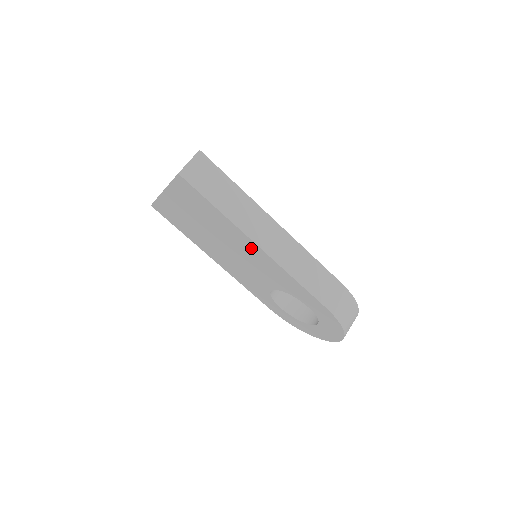
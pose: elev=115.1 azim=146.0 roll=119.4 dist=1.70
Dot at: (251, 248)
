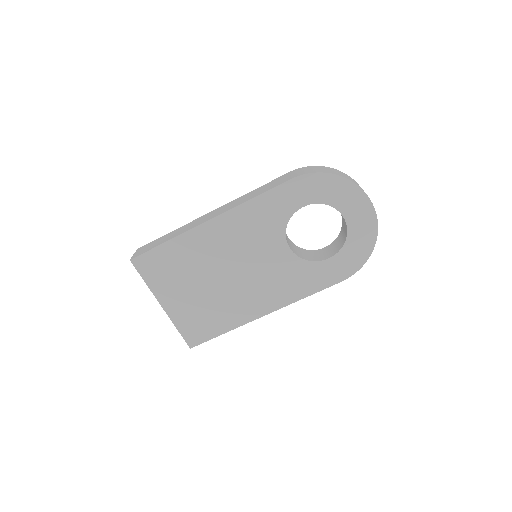
Dot at: (216, 233)
